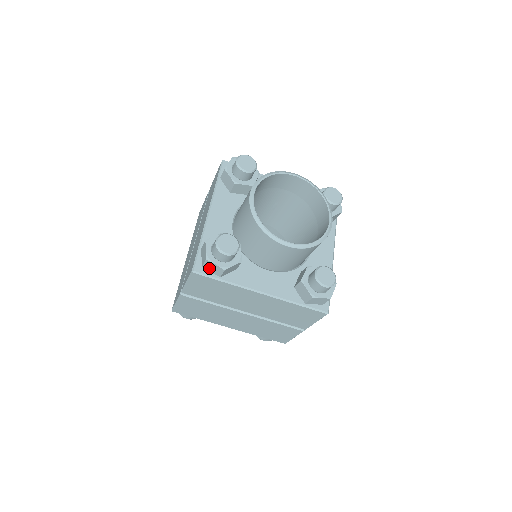
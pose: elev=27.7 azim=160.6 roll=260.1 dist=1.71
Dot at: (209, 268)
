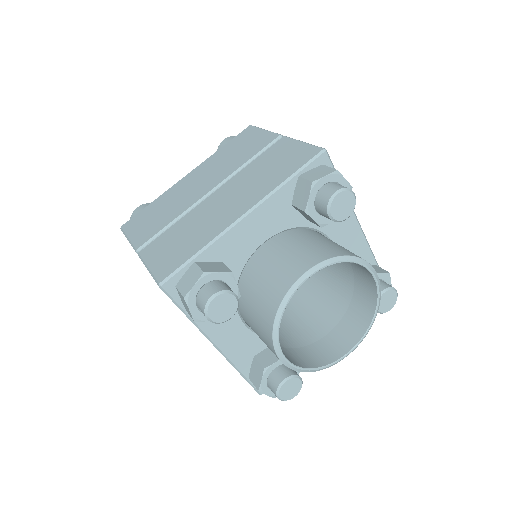
Dot at: occluded
